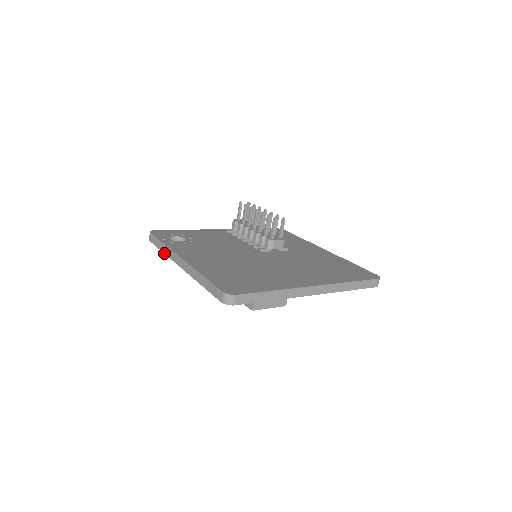
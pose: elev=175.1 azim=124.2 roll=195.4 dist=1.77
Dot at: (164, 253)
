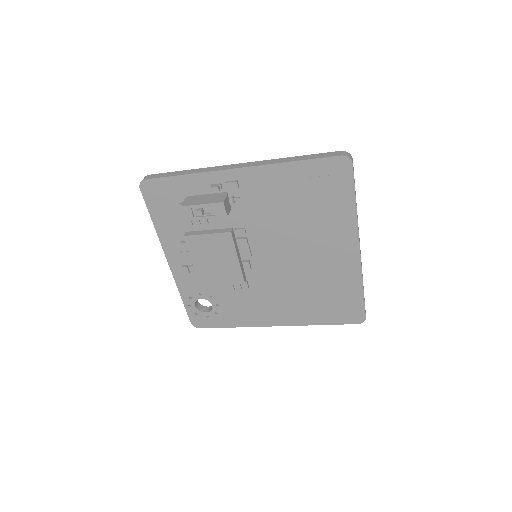
Dot at: occluded
